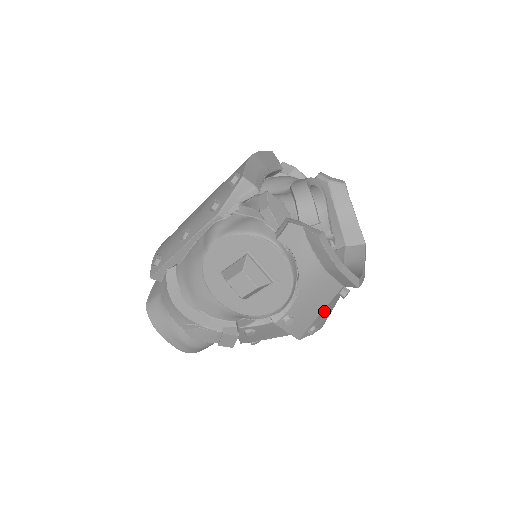
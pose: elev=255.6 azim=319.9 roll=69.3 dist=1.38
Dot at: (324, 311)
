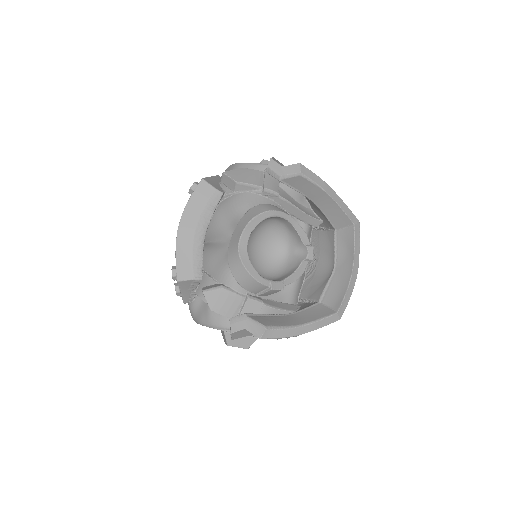
Dot at: occluded
